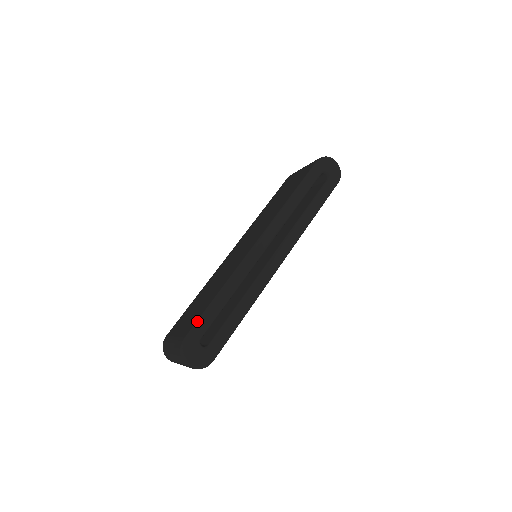
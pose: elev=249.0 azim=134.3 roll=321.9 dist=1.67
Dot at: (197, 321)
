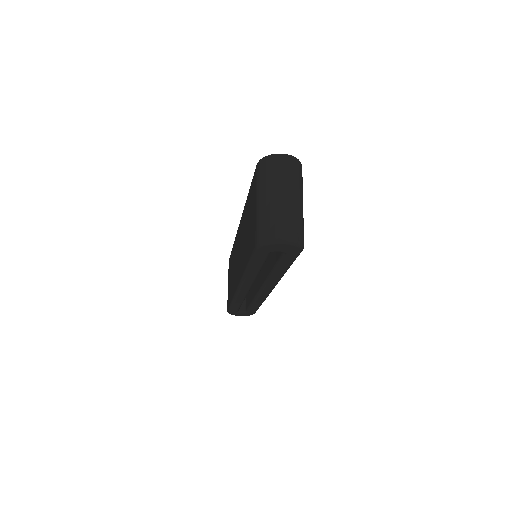
Dot at: (228, 308)
